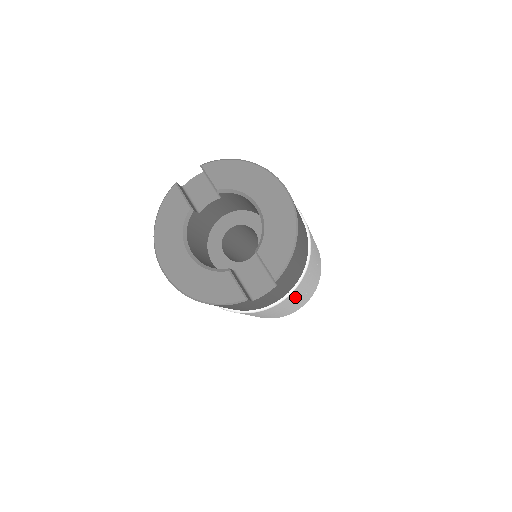
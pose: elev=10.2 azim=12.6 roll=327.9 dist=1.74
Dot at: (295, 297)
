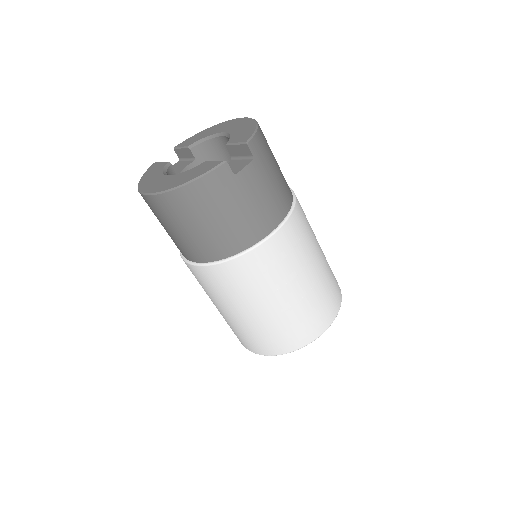
Dot at: (301, 248)
